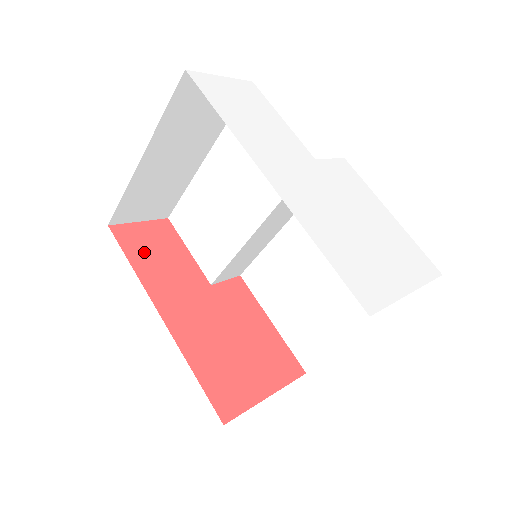
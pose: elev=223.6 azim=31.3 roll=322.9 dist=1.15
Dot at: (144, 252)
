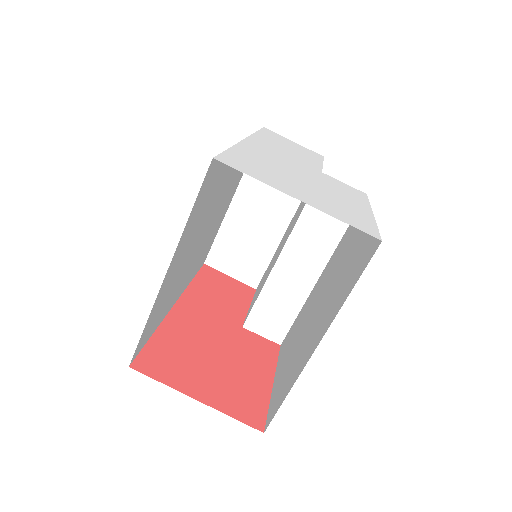
Dot at: (211, 284)
